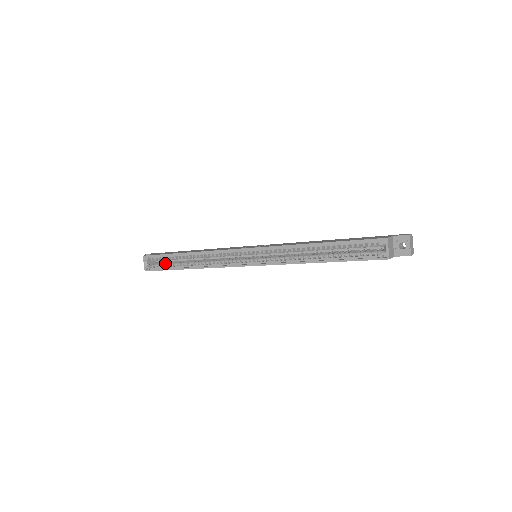
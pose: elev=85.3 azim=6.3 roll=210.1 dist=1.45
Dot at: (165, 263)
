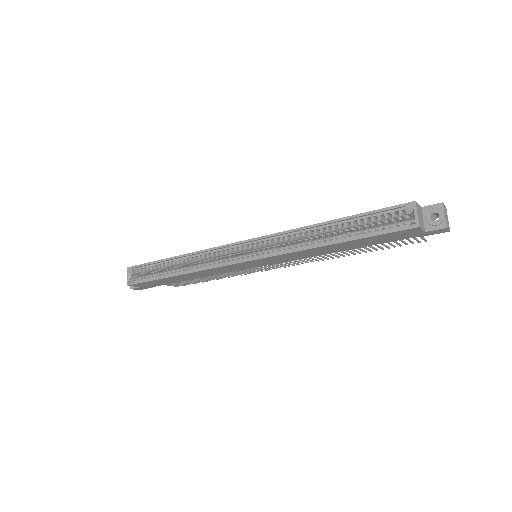
Dot at: (151, 274)
